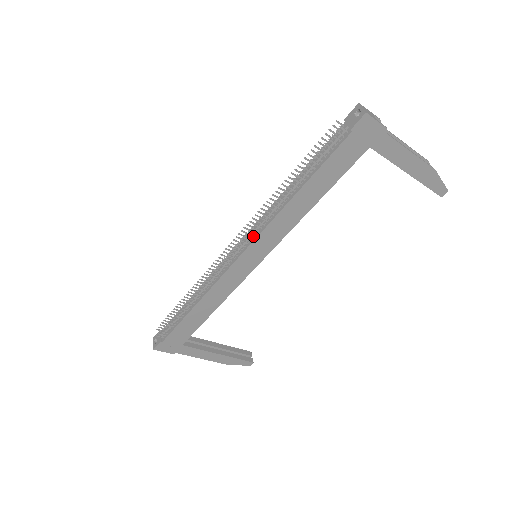
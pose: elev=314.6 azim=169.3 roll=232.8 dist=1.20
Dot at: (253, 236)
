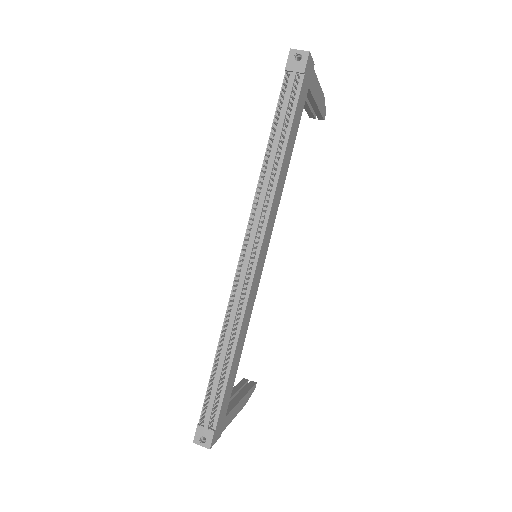
Dot at: (260, 231)
